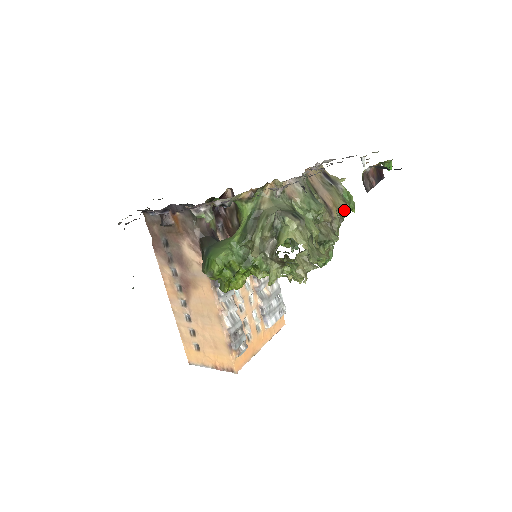
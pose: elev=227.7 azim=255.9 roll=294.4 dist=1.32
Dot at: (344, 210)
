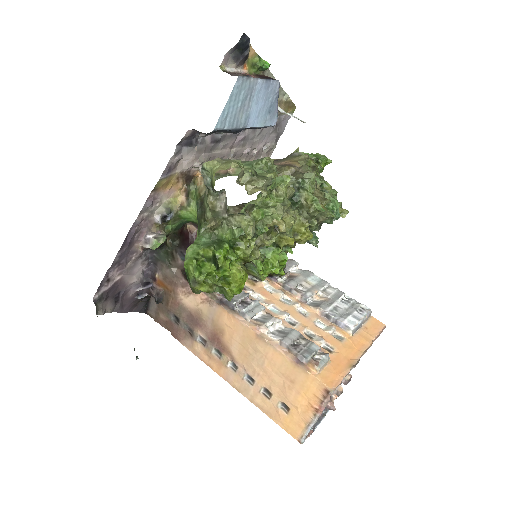
Dot at: (308, 159)
